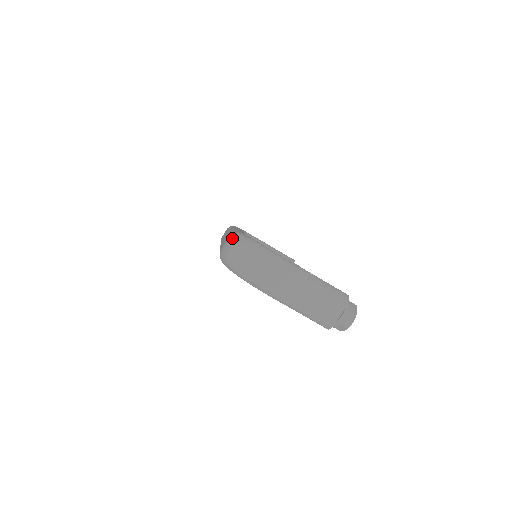
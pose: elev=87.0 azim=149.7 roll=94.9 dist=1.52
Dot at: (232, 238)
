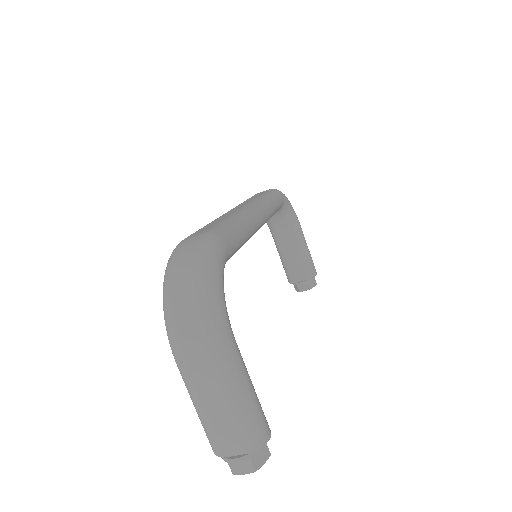
Dot at: (201, 241)
